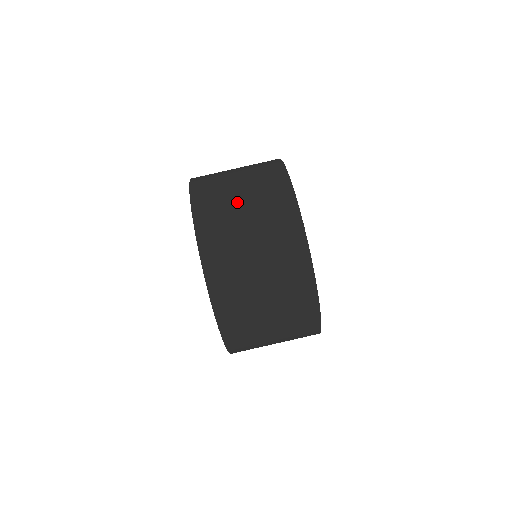
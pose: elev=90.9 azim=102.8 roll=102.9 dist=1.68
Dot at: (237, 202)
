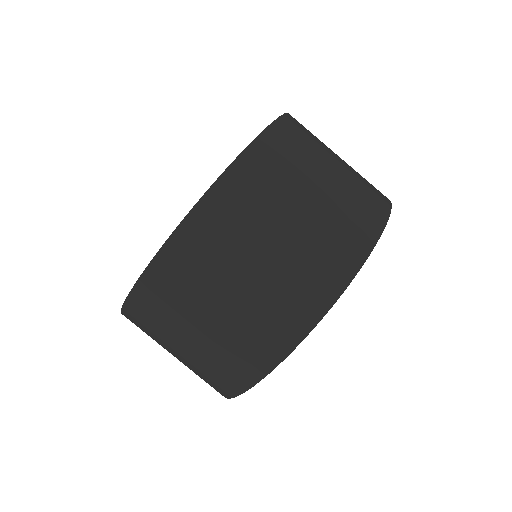
Dot at: occluded
